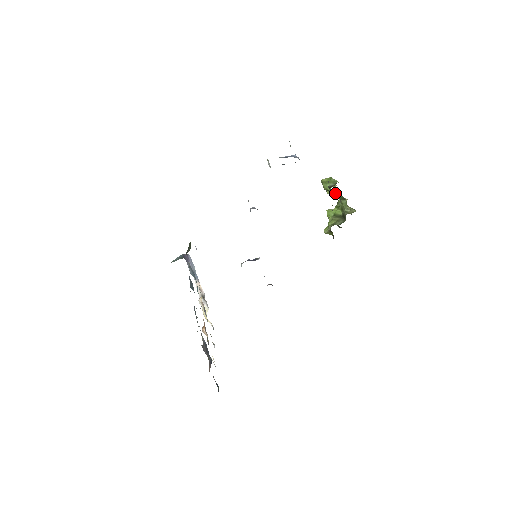
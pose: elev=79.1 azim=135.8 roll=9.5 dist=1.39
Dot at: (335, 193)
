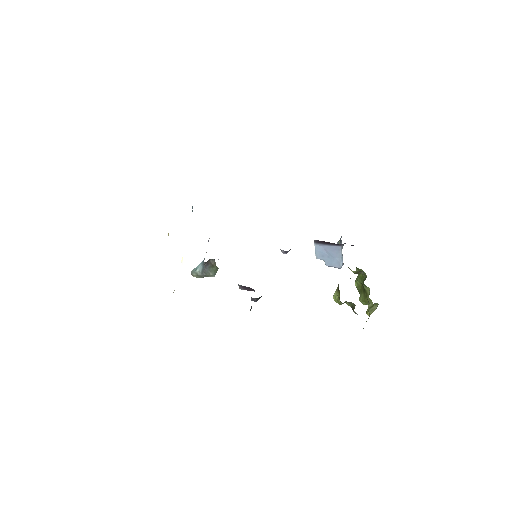
Dot at: (361, 276)
